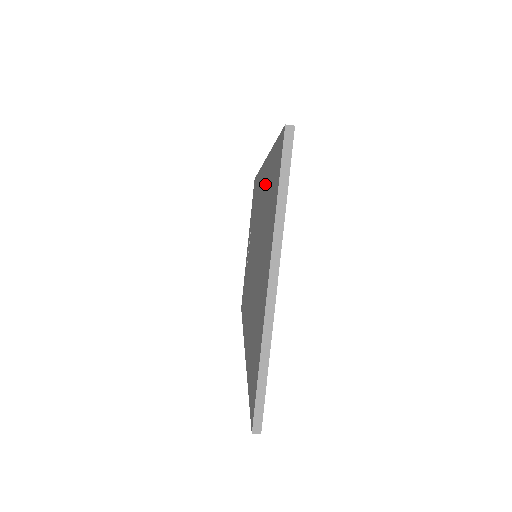
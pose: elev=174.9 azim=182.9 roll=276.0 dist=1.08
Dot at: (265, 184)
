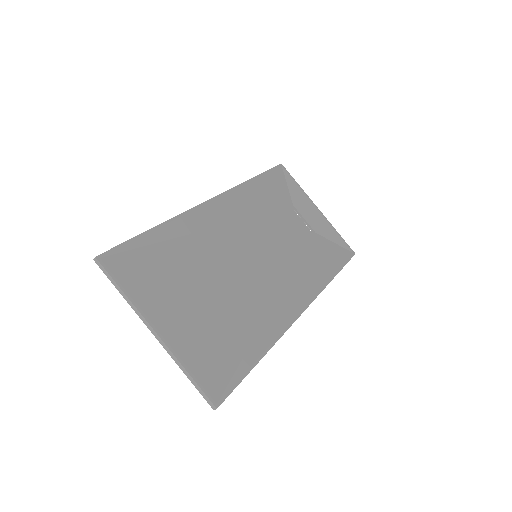
Dot at: (188, 235)
